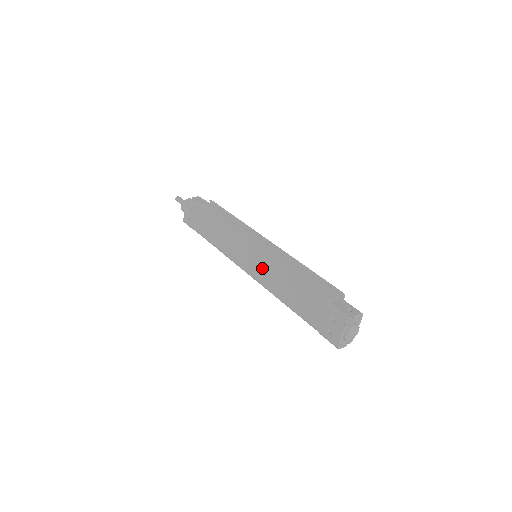
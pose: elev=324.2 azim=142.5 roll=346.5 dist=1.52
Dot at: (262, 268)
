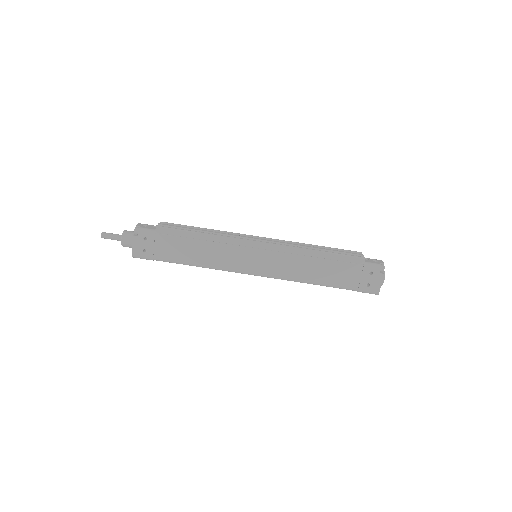
Dot at: (278, 262)
